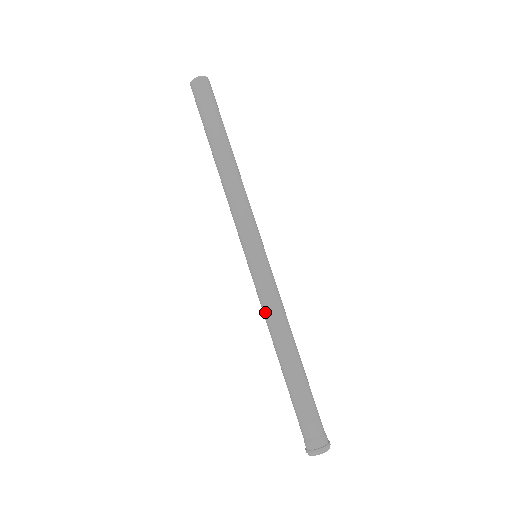
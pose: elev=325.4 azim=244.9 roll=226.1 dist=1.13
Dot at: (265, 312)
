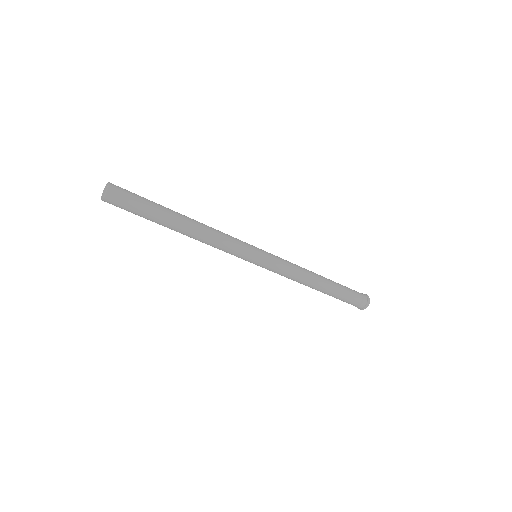
Dot at: (291, 277)
